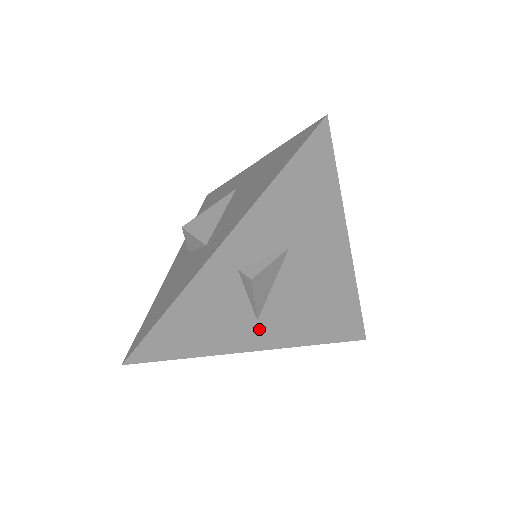
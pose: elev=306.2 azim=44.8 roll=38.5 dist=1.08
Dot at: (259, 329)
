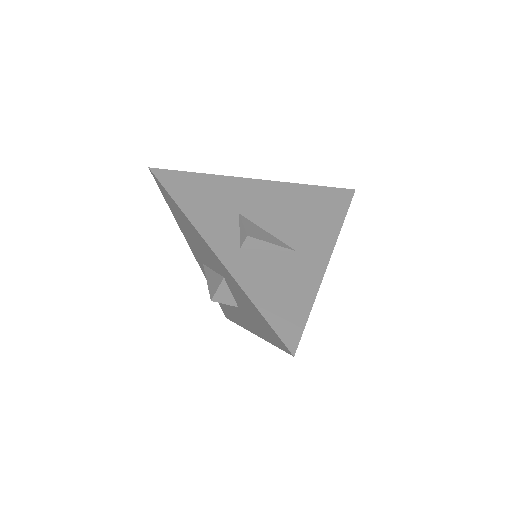
Dot at: (306, 253)
